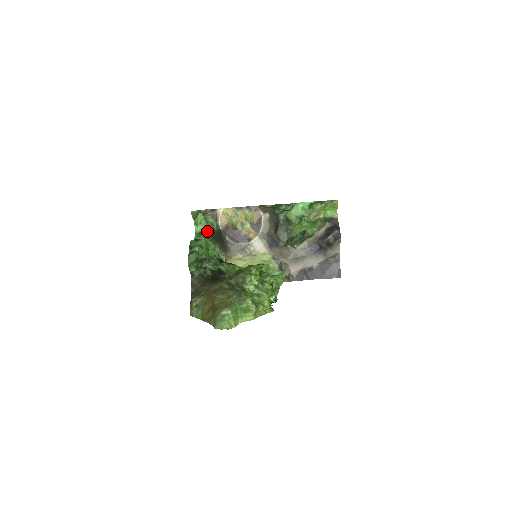
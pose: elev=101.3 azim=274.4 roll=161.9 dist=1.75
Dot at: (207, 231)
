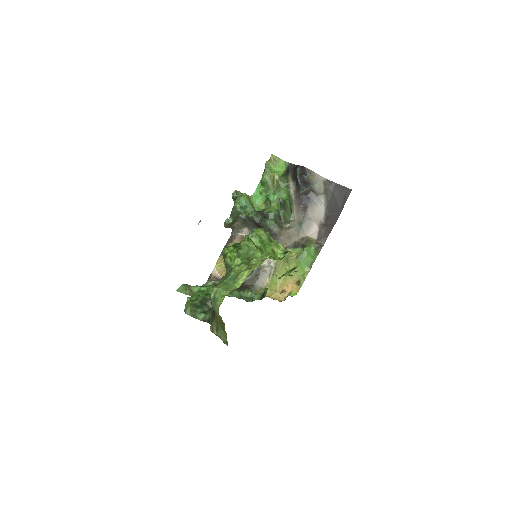
Dot at: occluded
